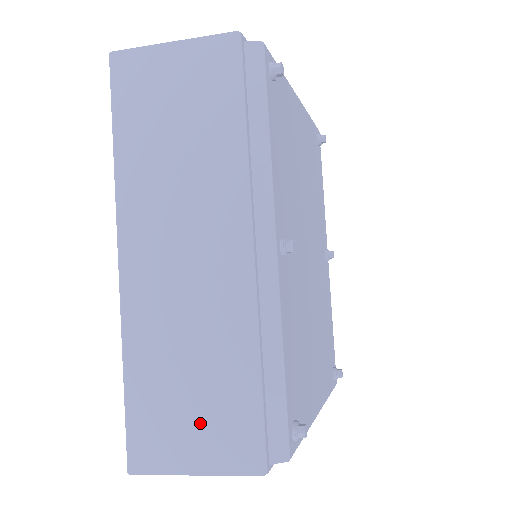
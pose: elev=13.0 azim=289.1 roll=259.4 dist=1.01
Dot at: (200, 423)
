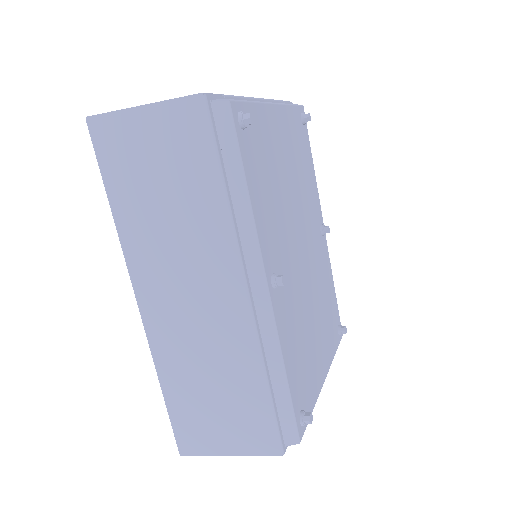
Dot at: (228, 422)
